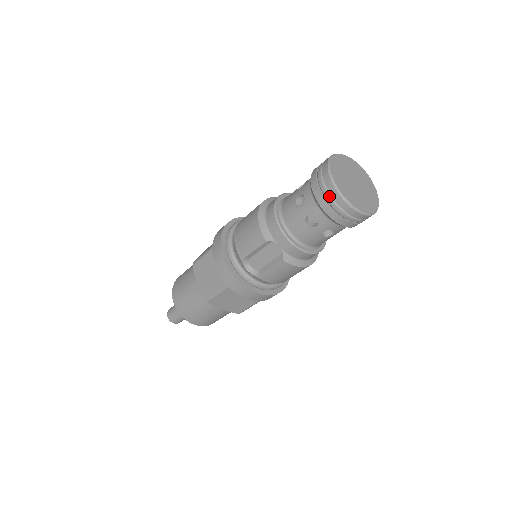
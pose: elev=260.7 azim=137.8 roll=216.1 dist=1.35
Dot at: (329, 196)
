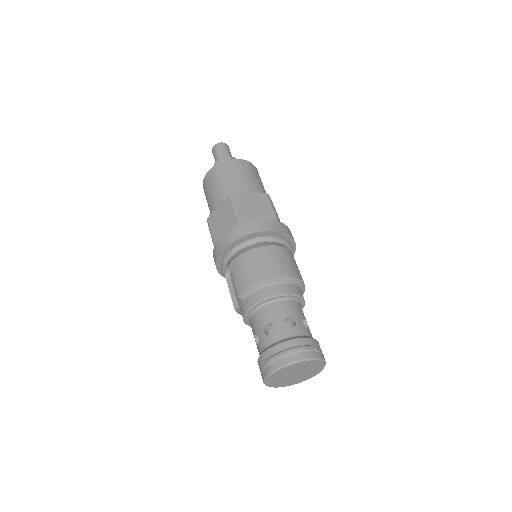
Dot at: (265, 366)
